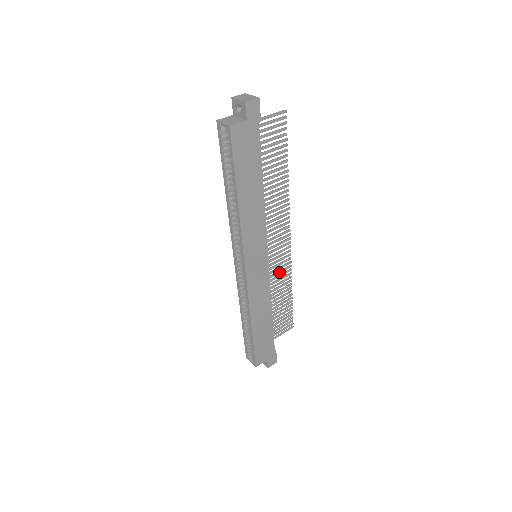
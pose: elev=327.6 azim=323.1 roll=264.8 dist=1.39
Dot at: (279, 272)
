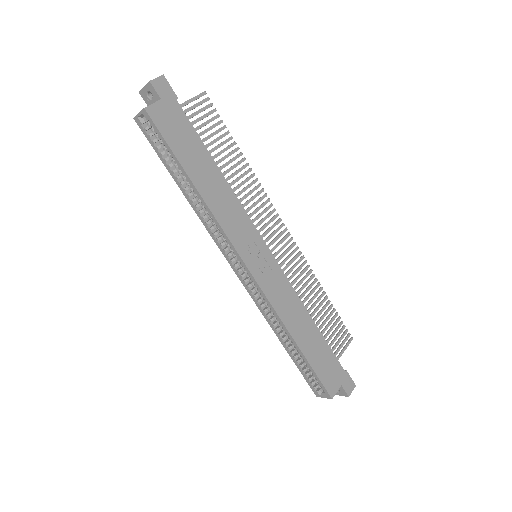
Dot at: (296, 272)
